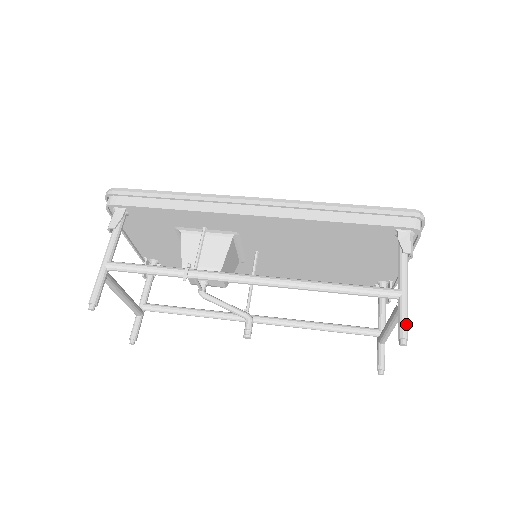
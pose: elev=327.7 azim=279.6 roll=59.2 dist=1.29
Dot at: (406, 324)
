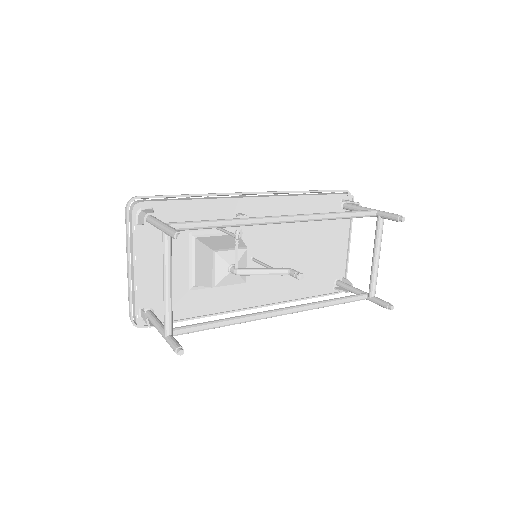
Dot at: (394, 214)
